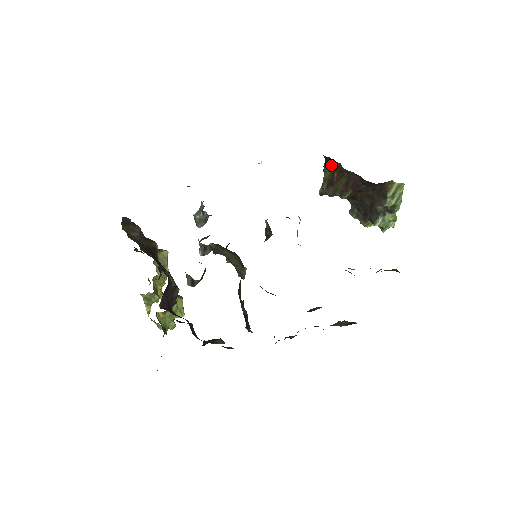
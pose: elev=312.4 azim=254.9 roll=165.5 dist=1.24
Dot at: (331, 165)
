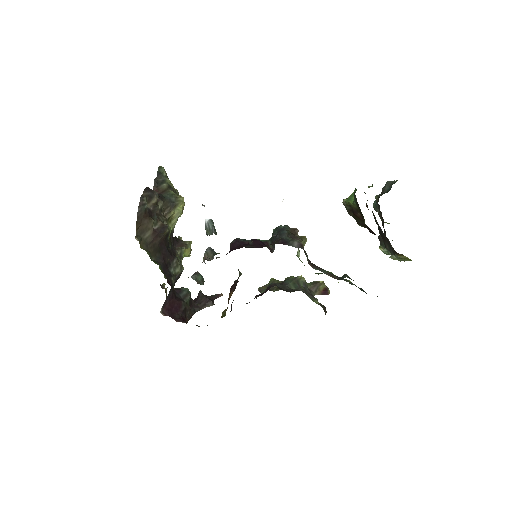
Dot at: (358, 207)
